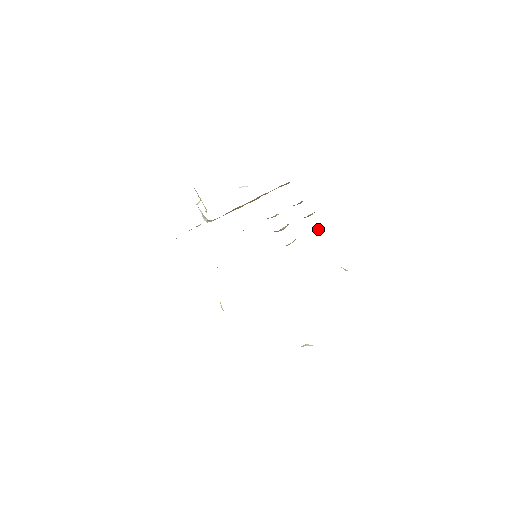
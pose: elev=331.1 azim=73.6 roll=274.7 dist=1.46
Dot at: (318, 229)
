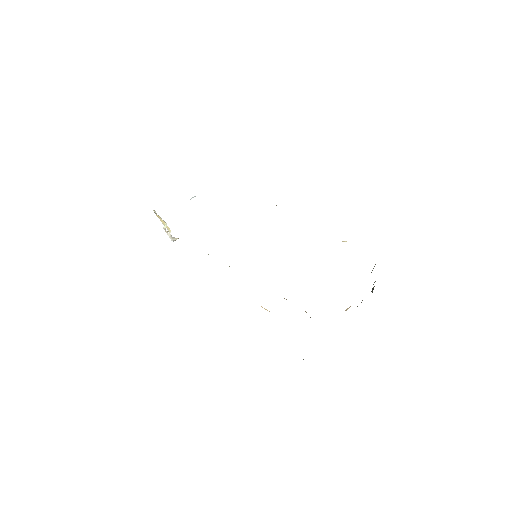
Dot at: occluded
